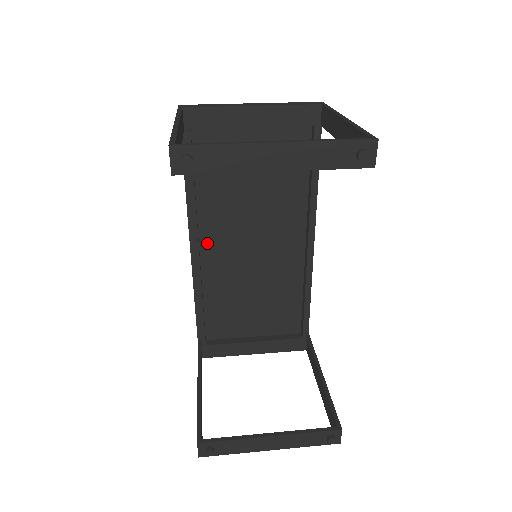
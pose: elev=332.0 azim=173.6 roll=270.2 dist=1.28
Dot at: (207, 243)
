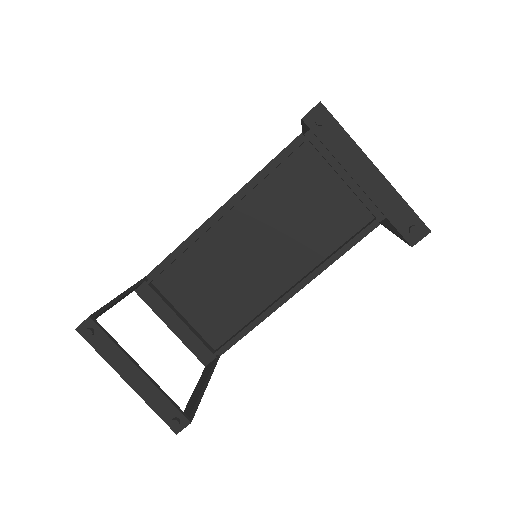
Dot at: (233, 218)
